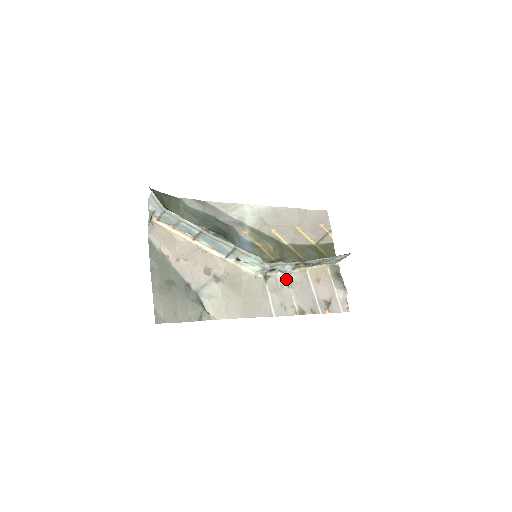
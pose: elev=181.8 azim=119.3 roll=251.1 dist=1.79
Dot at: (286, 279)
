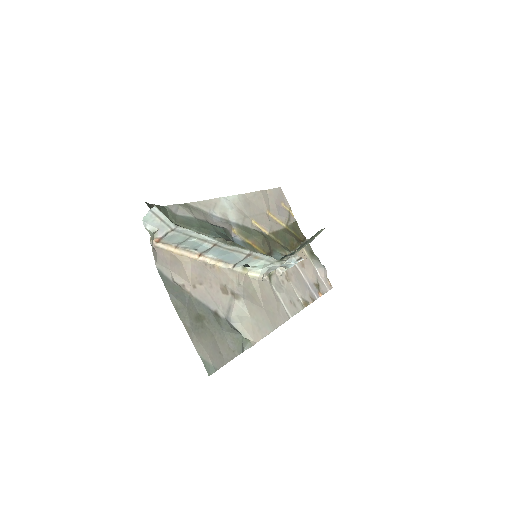
Dot at: (283, 273)
